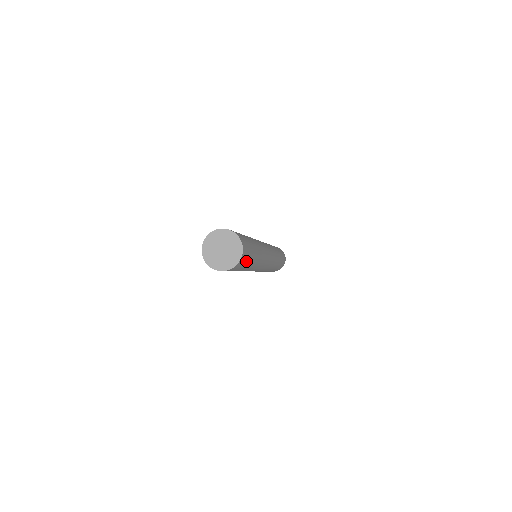
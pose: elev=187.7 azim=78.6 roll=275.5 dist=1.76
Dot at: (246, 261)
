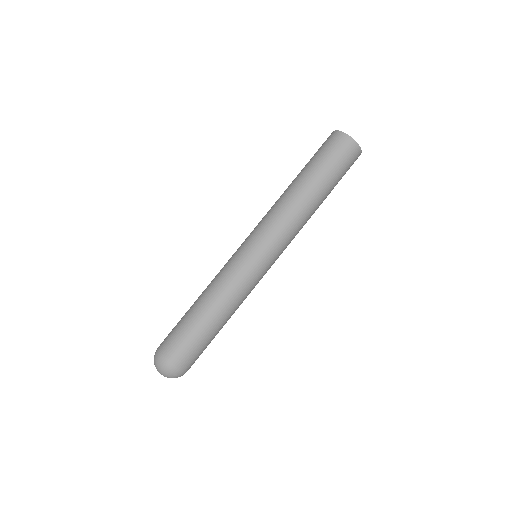
Dot at: occluded
